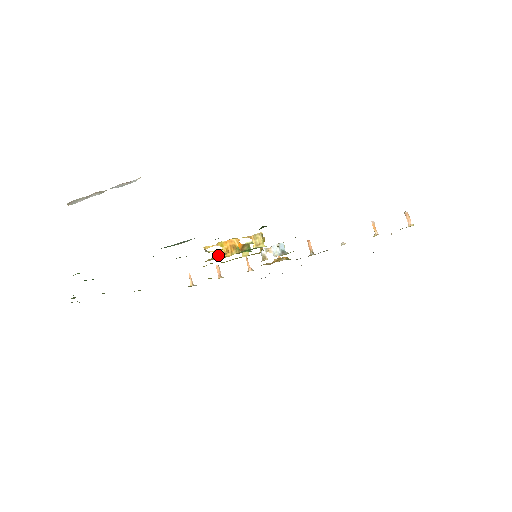
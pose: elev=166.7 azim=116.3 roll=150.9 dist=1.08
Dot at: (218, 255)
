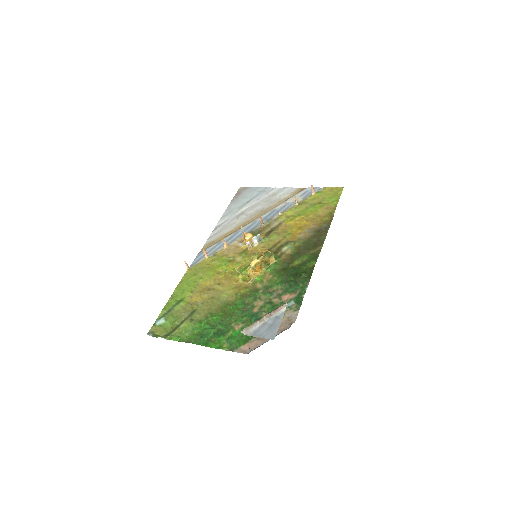
Dot at: (251, 275)
